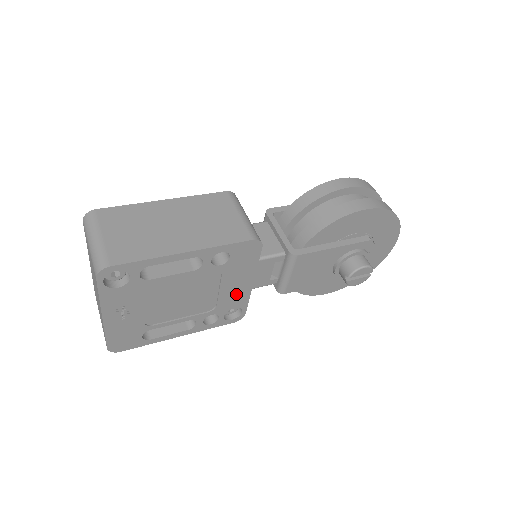
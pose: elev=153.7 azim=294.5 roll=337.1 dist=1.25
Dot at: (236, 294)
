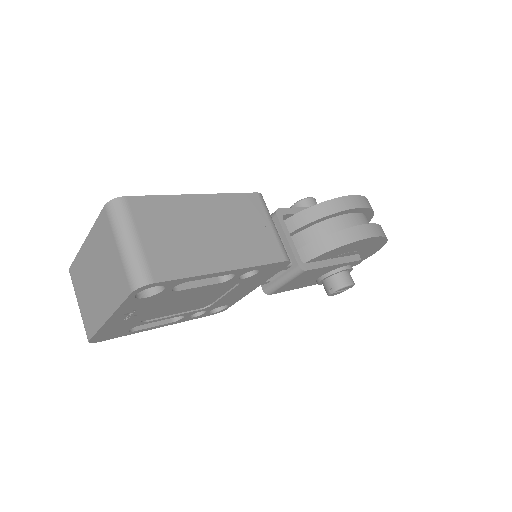
Dot at: (235, 296)
